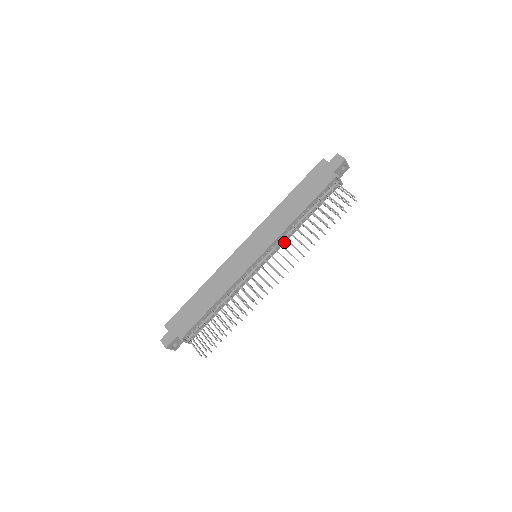
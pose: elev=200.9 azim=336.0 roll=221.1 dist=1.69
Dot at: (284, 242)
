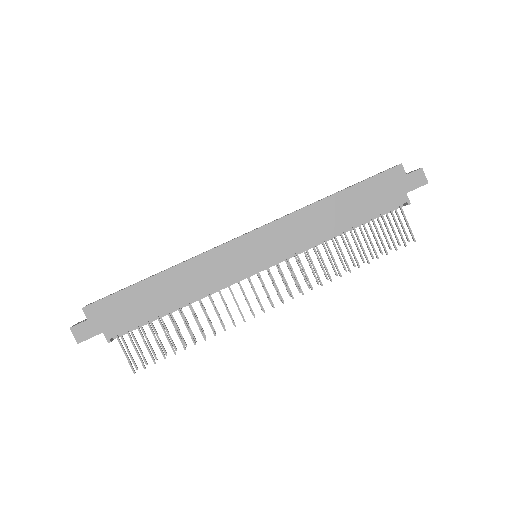
Dot at: occluded
